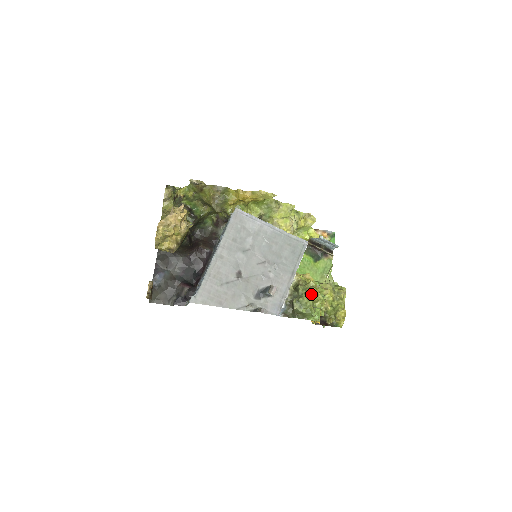
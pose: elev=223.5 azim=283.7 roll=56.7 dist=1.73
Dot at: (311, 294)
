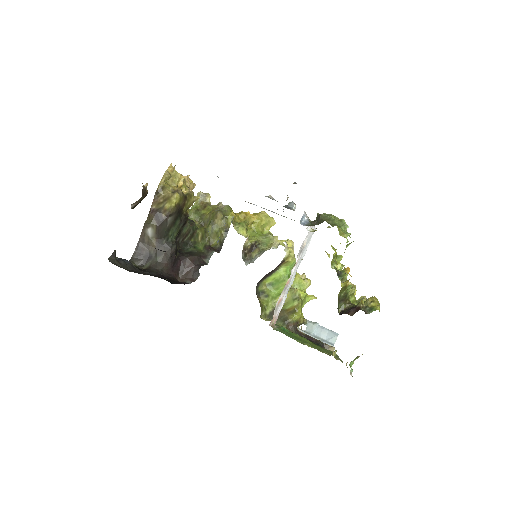
Dot at: occluded
